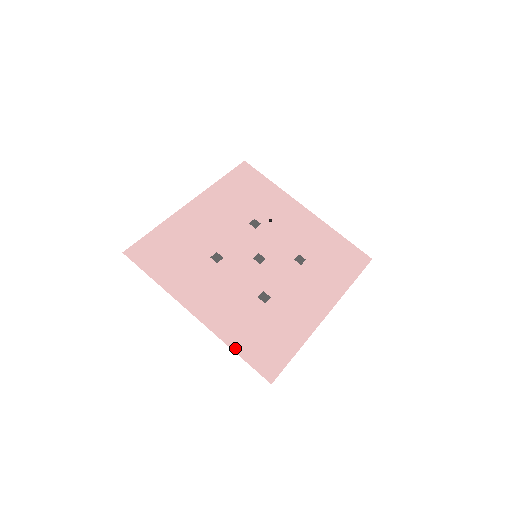
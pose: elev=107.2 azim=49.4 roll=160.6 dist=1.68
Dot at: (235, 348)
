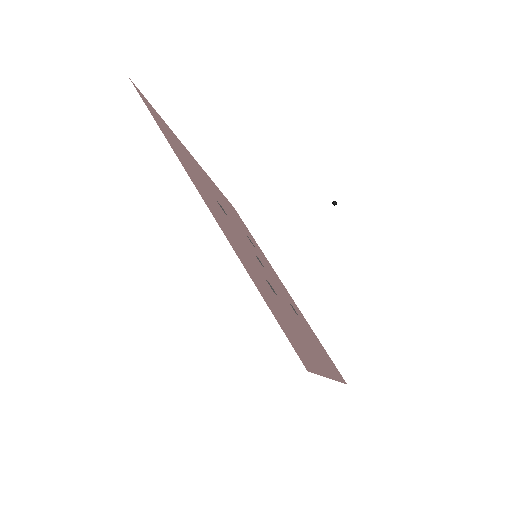
Dot at: (254, 281)
